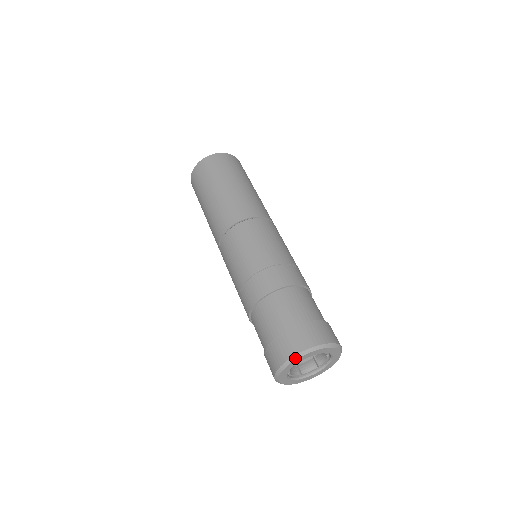
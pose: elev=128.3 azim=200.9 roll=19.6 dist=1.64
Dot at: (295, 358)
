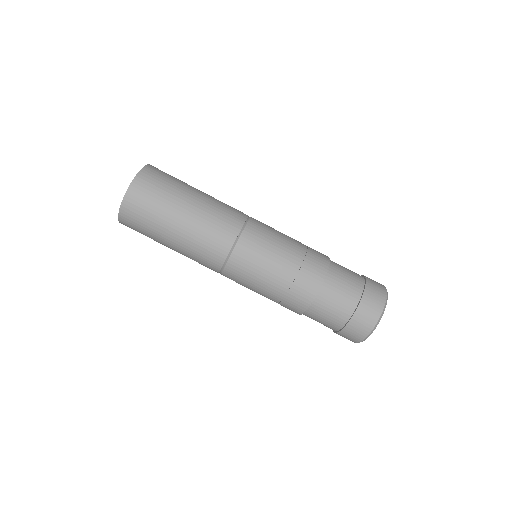
Dot at: occluded
